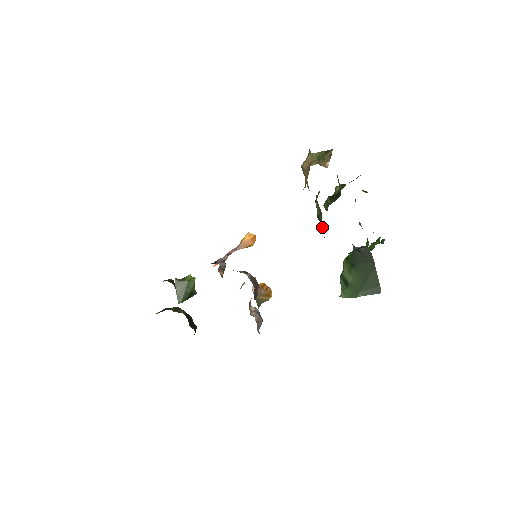
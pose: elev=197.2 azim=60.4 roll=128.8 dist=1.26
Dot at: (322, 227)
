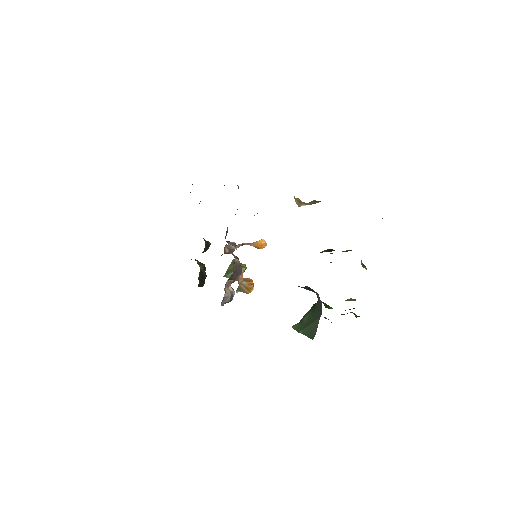
Dot at: occluded
